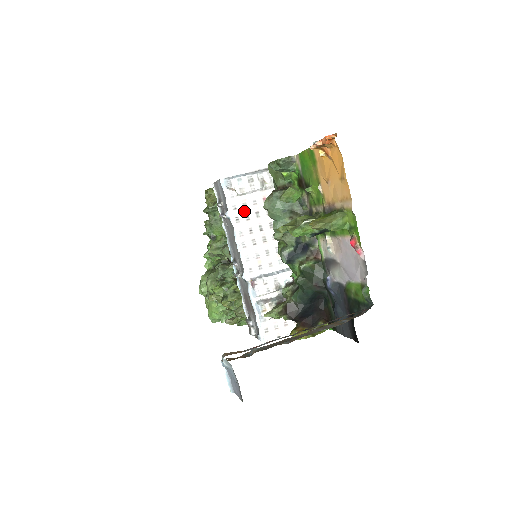
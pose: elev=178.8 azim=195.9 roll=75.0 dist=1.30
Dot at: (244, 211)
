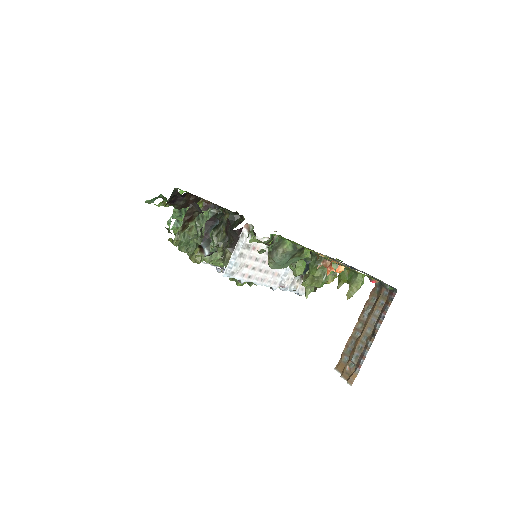
Dot at: (249, 269)
